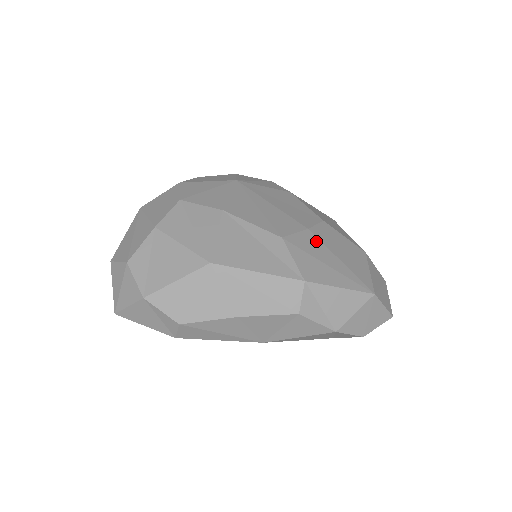
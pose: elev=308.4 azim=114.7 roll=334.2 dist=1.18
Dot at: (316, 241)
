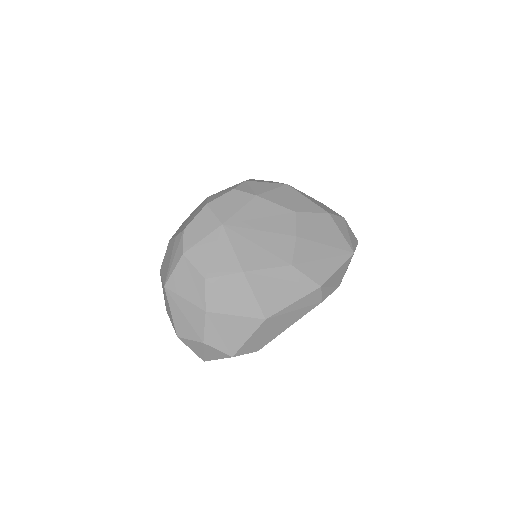
Dot at: (307, 243)
